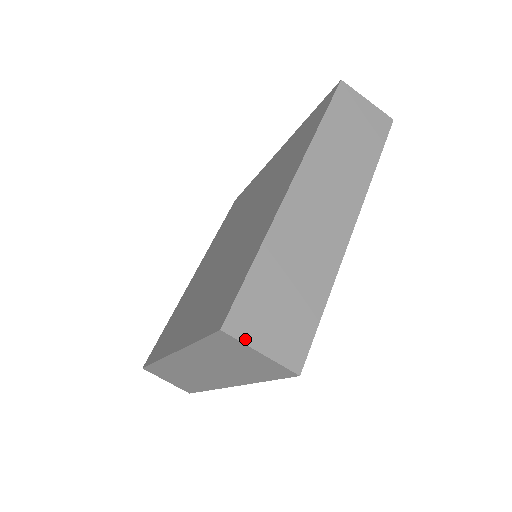
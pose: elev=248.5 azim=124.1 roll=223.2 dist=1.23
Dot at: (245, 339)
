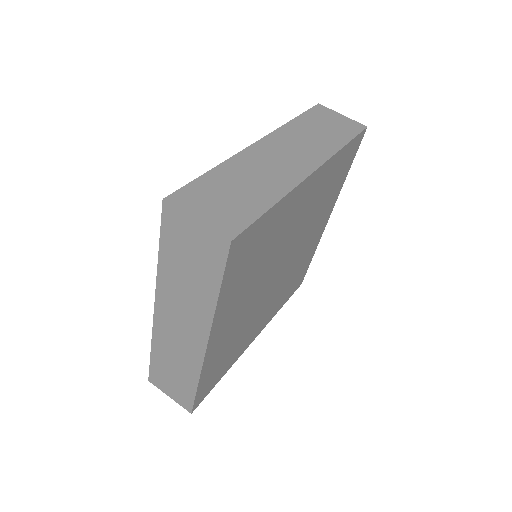
Dot at: (184, 209)
